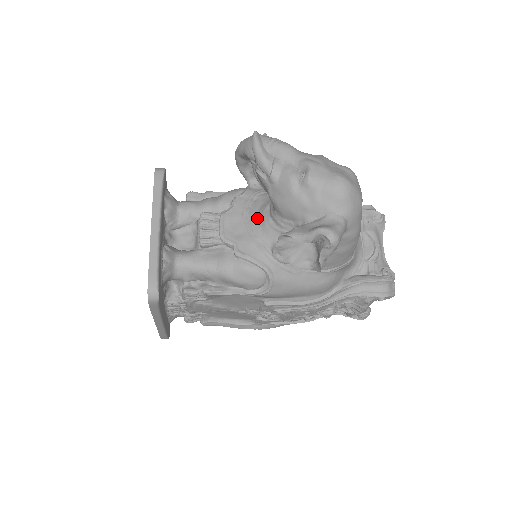
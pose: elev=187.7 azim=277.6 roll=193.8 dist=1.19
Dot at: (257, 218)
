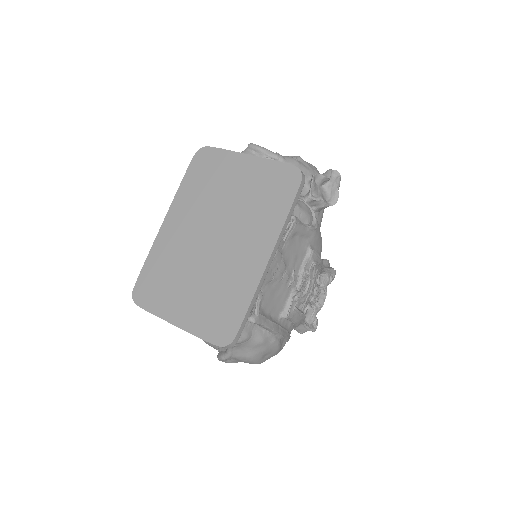
Dot at: occluded
